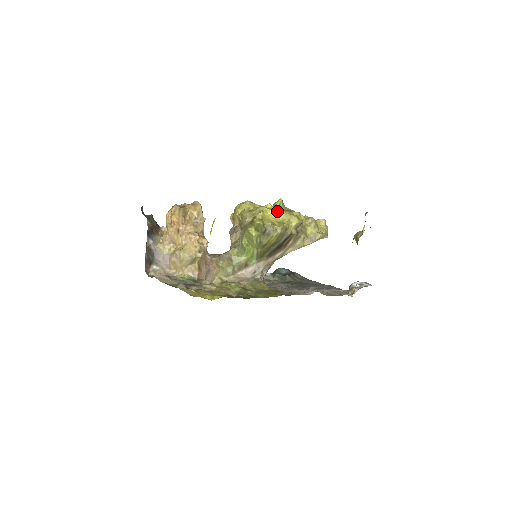
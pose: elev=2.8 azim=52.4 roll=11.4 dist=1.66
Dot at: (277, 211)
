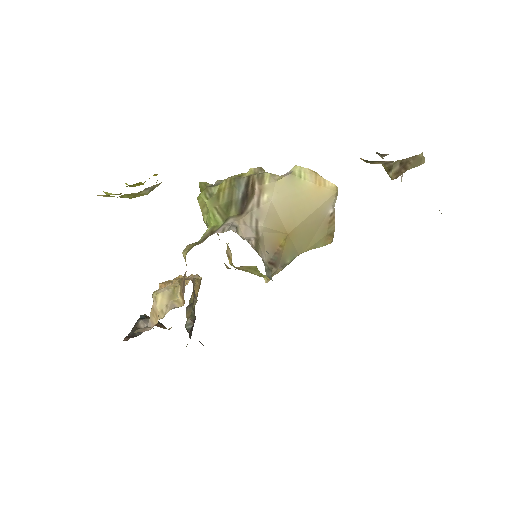
Dot at: occluded
